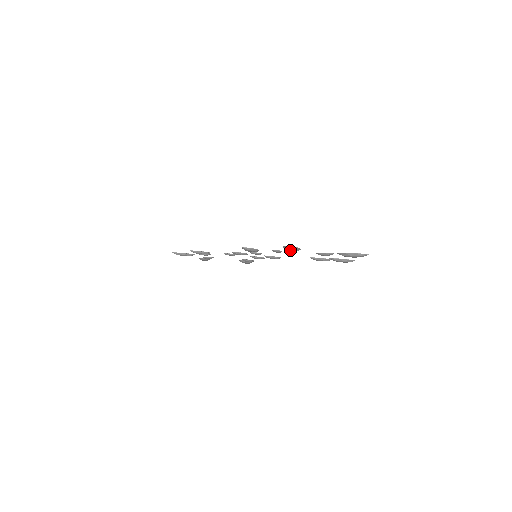
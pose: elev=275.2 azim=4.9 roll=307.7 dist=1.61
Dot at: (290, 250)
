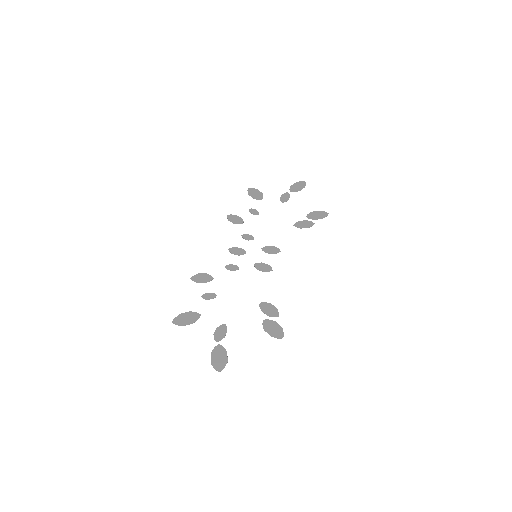
Dot at: (182, 321)
